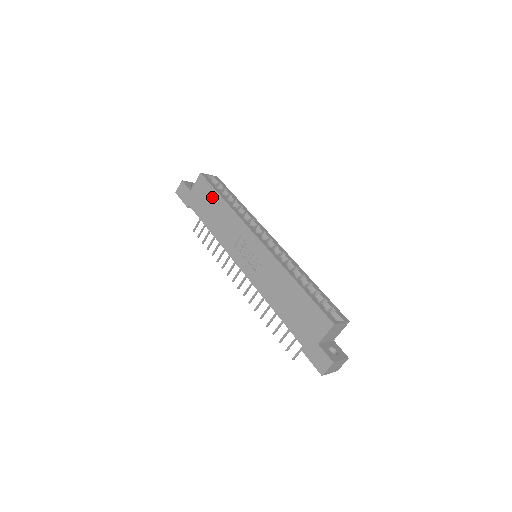
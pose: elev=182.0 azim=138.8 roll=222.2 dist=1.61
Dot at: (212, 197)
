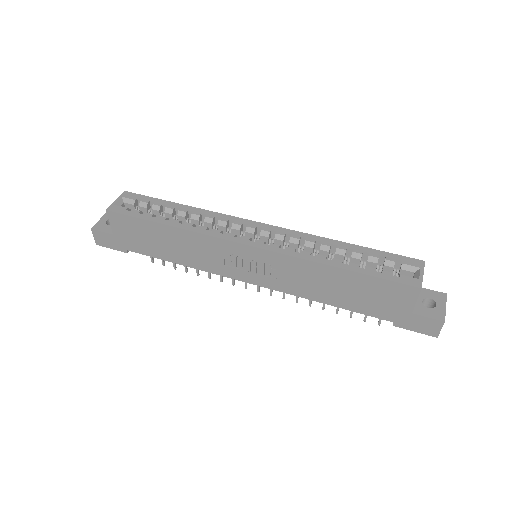
Dot at: (147, 229)
